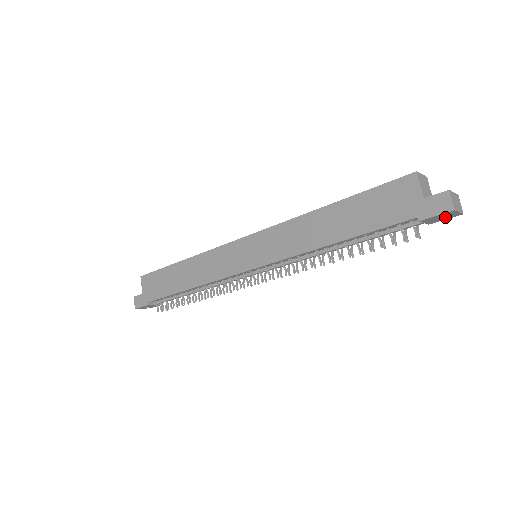
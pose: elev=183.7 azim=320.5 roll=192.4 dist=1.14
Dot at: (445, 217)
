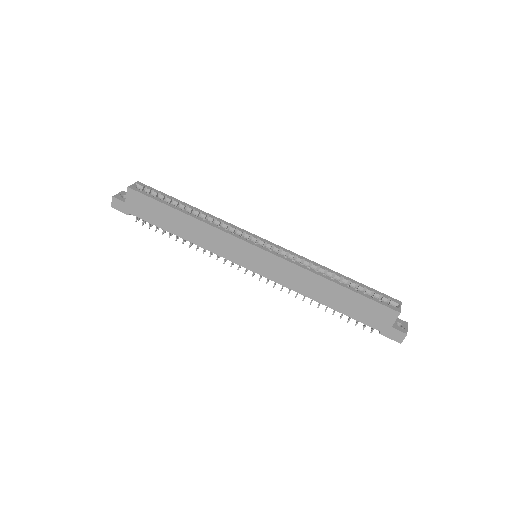
Dot at: occluded
